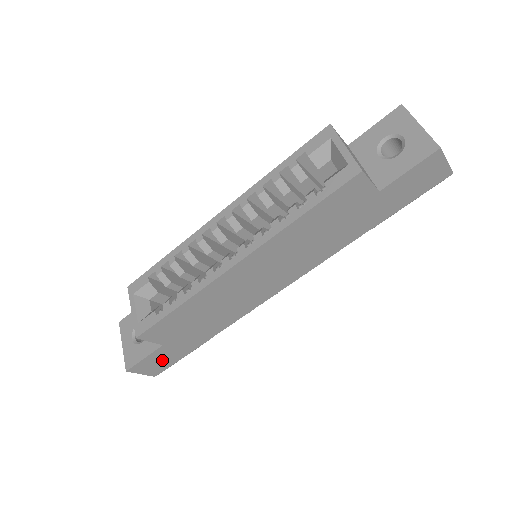
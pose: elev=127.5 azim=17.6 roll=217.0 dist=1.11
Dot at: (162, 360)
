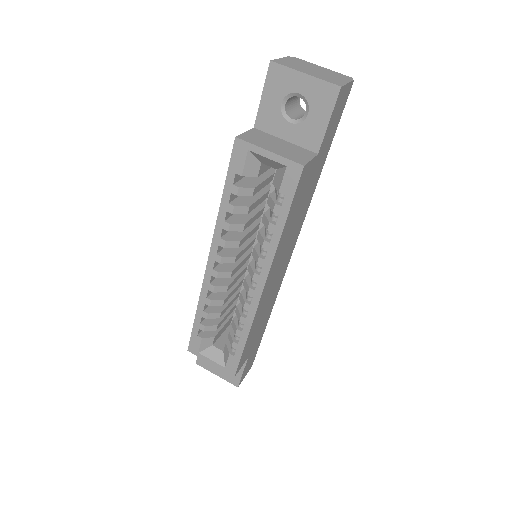
Dot at: (251, 359)
